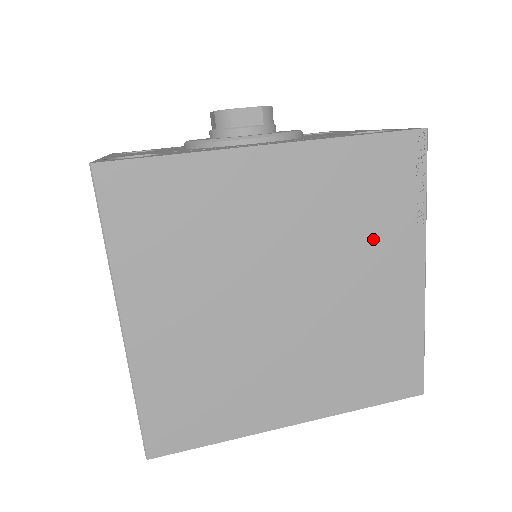
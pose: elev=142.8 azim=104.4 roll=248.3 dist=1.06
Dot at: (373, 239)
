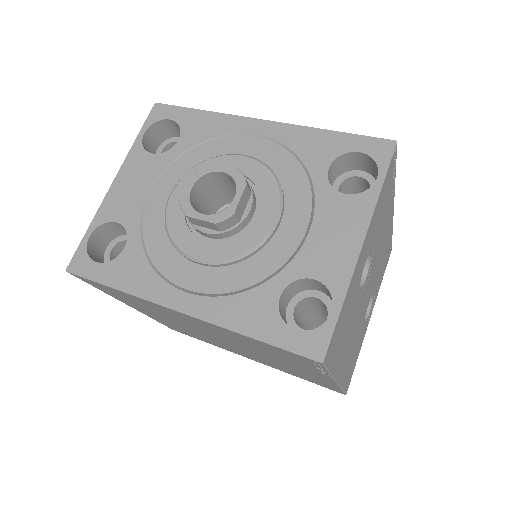
Dot at: (284, 360)
